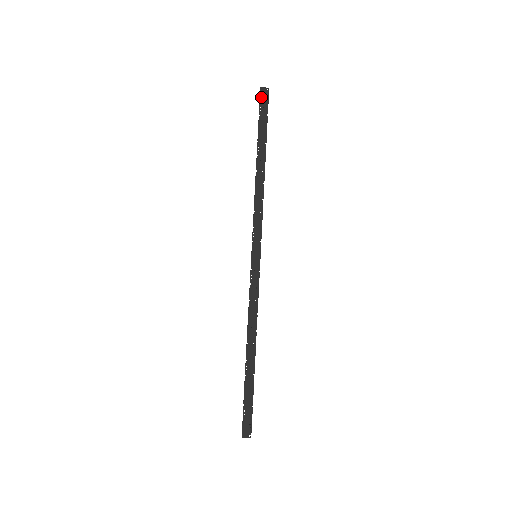
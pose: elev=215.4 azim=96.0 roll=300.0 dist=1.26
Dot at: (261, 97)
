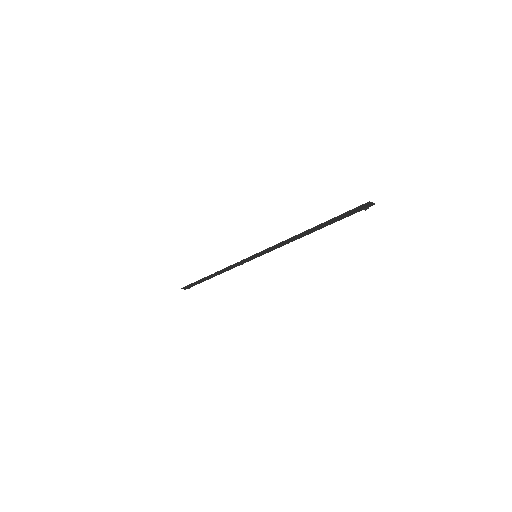
Dot at: (361, 206)
